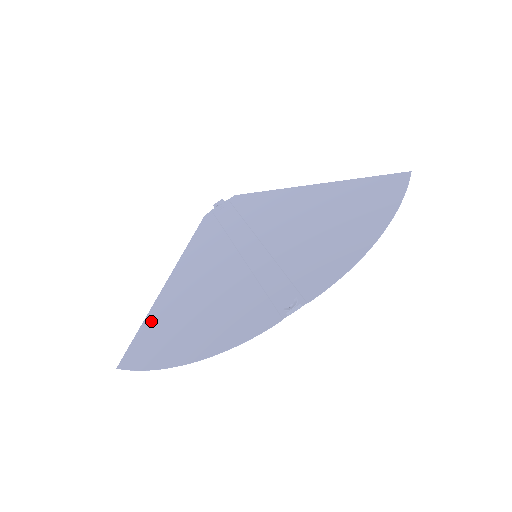
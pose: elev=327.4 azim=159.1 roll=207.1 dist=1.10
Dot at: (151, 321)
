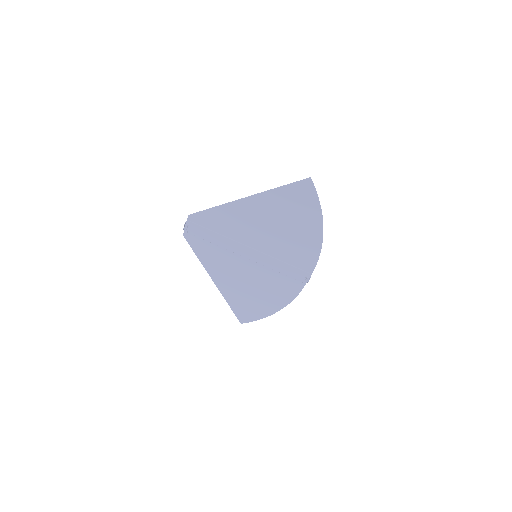
Dot at: (232, 302)
